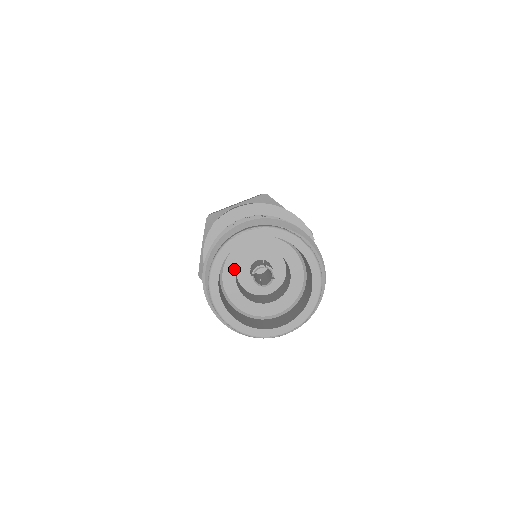
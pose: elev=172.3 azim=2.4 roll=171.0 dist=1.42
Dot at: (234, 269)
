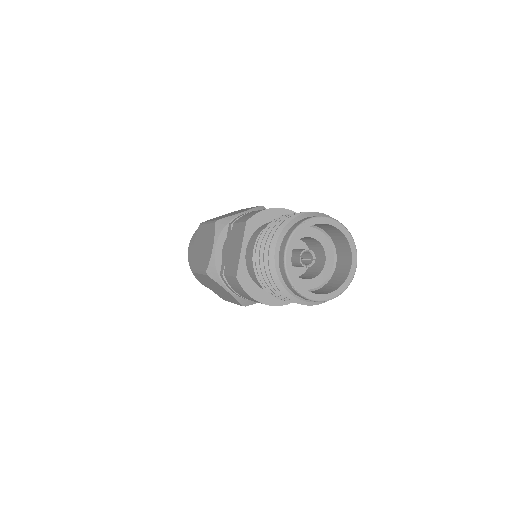
Dot at: occluded
